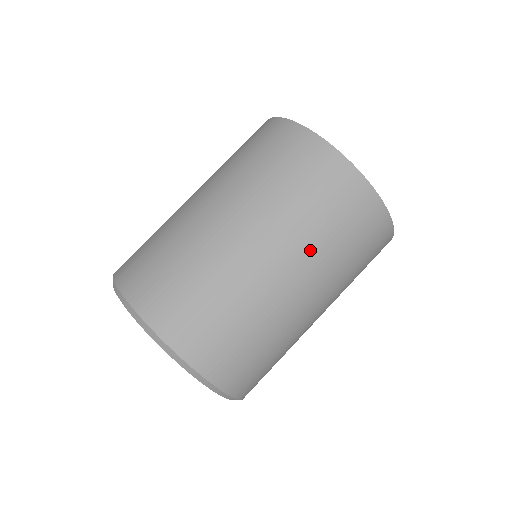
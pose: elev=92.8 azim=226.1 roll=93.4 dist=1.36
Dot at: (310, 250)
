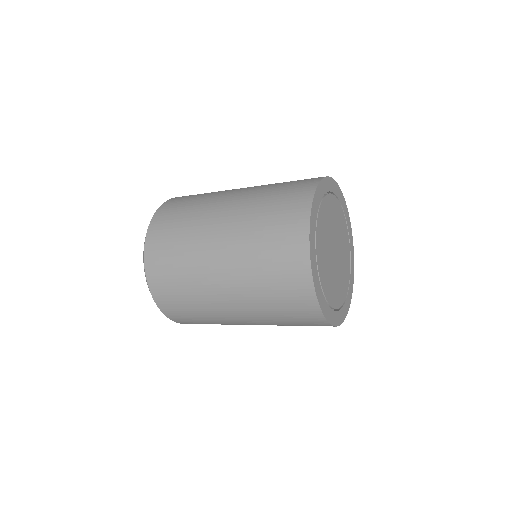
Dot at: (267, 323)
